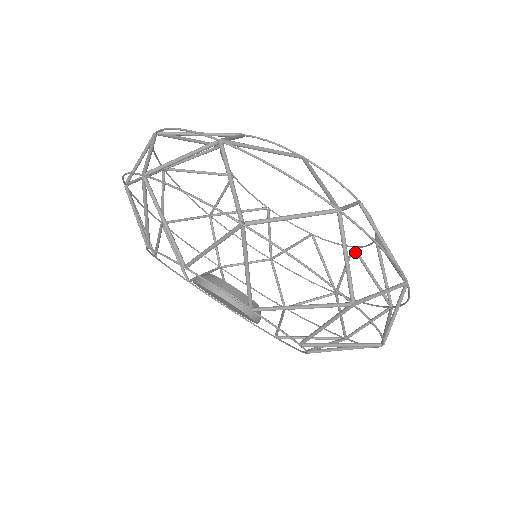
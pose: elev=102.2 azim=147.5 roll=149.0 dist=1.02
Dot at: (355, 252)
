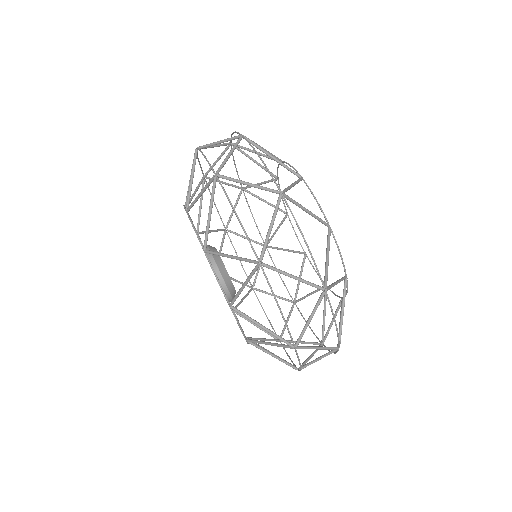
Dot at: (304, 258)
